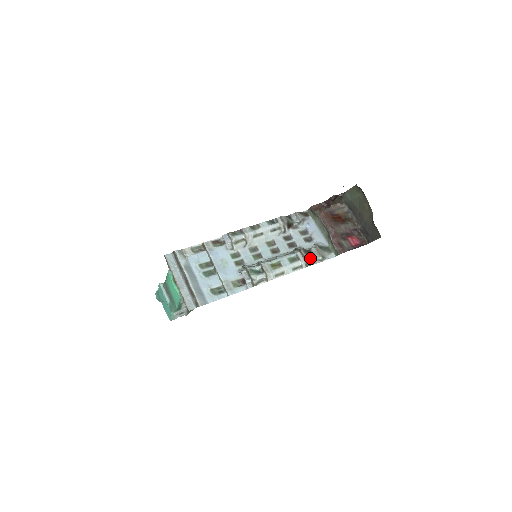
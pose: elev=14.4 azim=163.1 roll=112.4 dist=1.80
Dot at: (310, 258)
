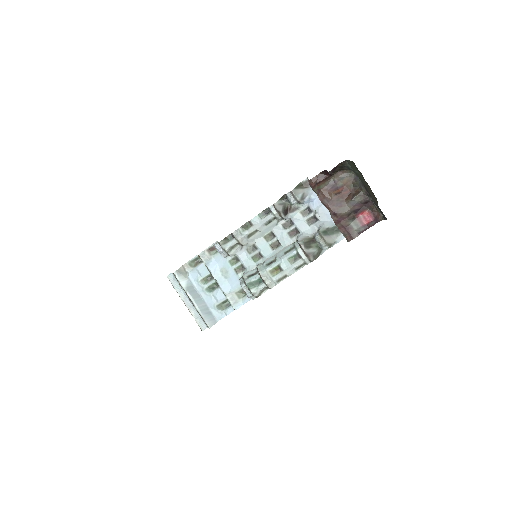
Dot at: (314, 251)
